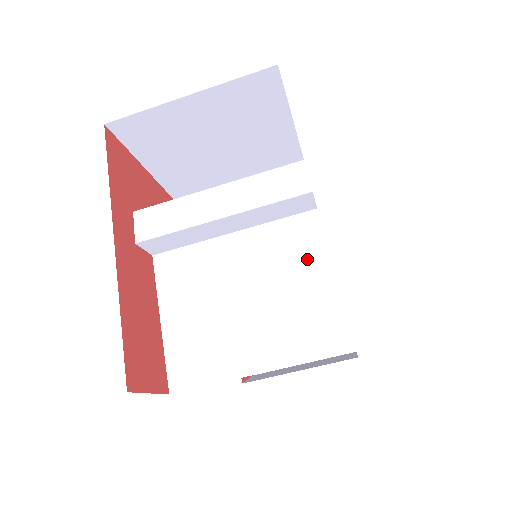
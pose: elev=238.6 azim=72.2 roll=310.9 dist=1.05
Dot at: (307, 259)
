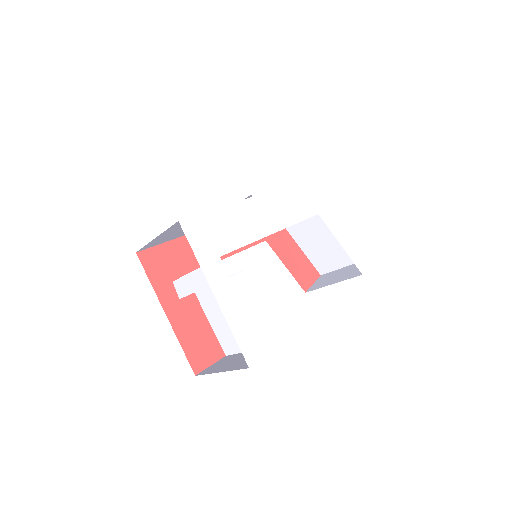
Dot at: occluded
